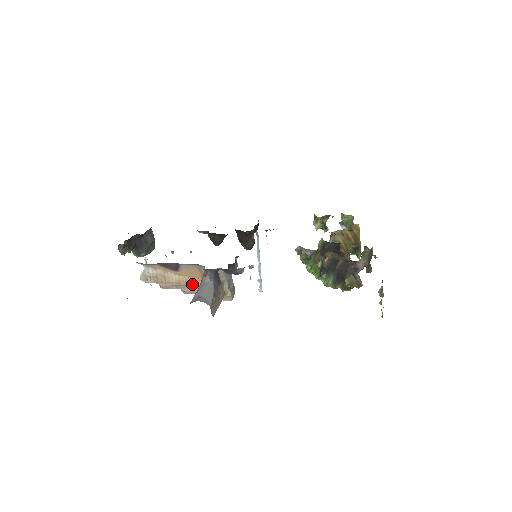
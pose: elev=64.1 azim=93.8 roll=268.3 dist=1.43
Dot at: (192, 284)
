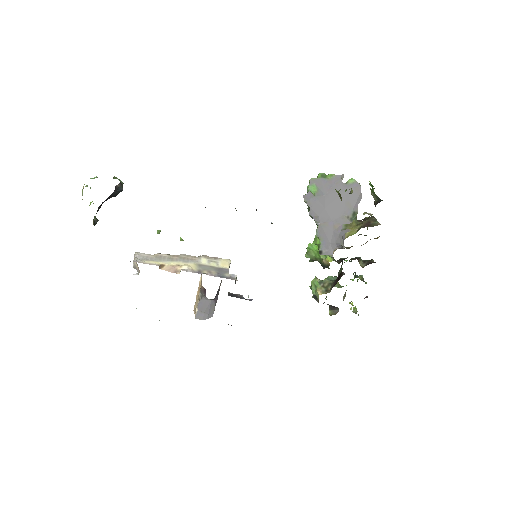
Dot at: occluded
